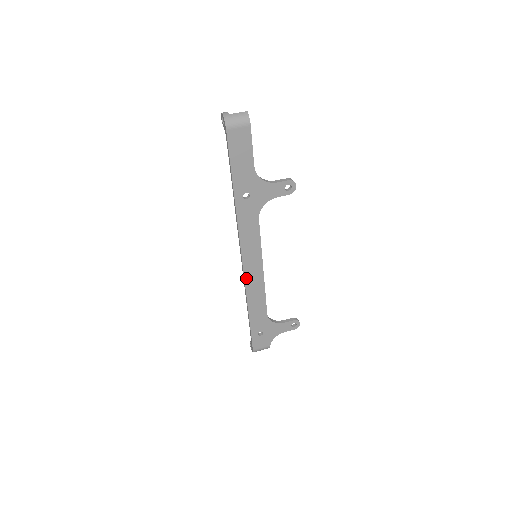
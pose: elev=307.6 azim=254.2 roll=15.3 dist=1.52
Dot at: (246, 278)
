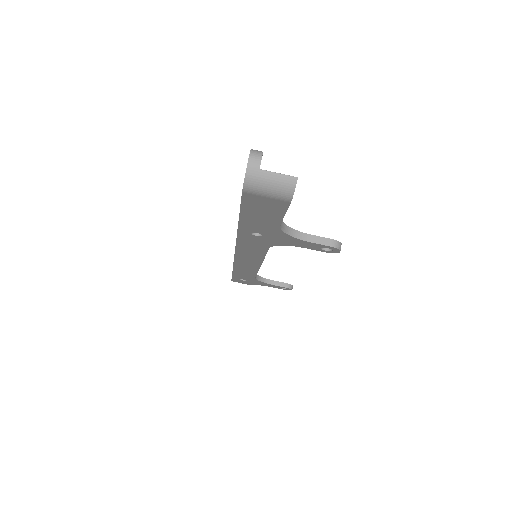
Dot at: (236, 261)
